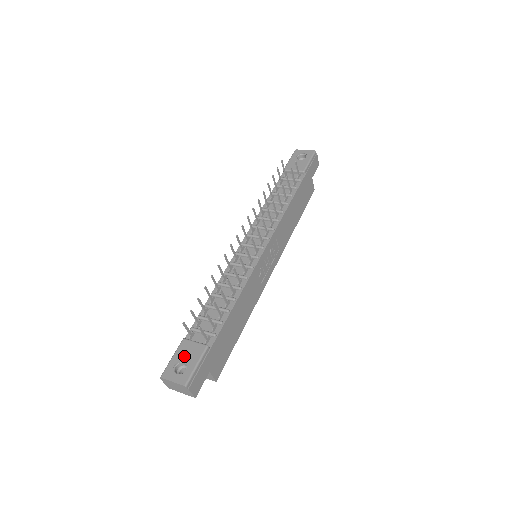
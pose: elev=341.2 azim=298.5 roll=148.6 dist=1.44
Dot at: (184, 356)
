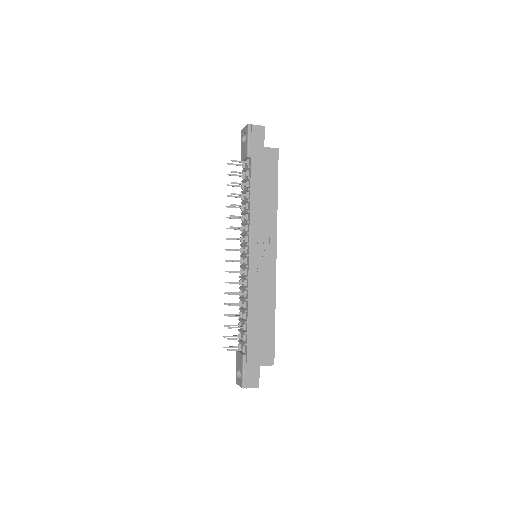
Dot at: (238, 365)
